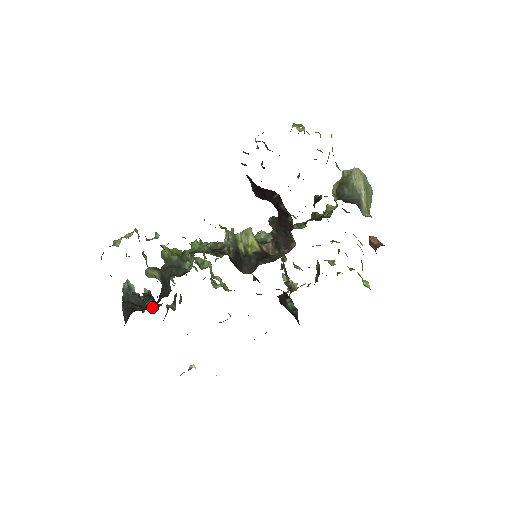
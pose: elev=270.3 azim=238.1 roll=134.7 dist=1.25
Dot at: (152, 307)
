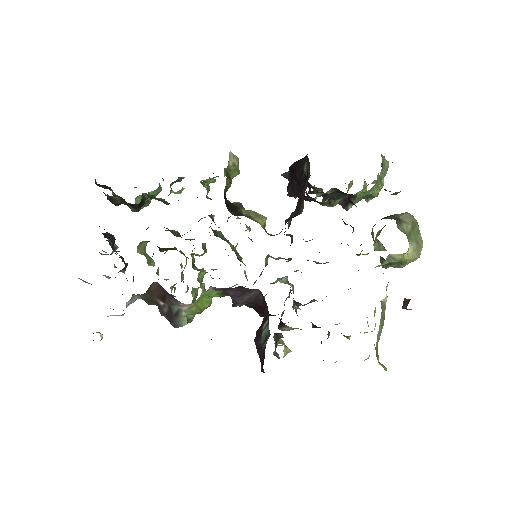
Dot at: (117, 251)
